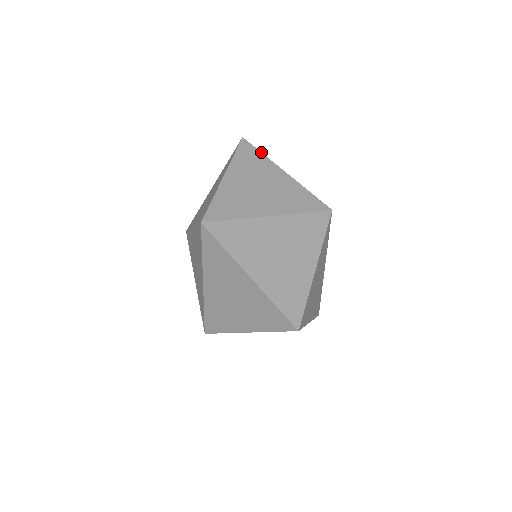
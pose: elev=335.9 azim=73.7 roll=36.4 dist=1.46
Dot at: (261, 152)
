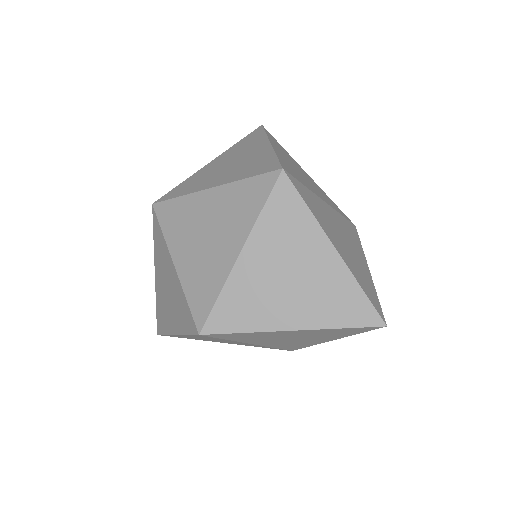
Dot at: occluded
